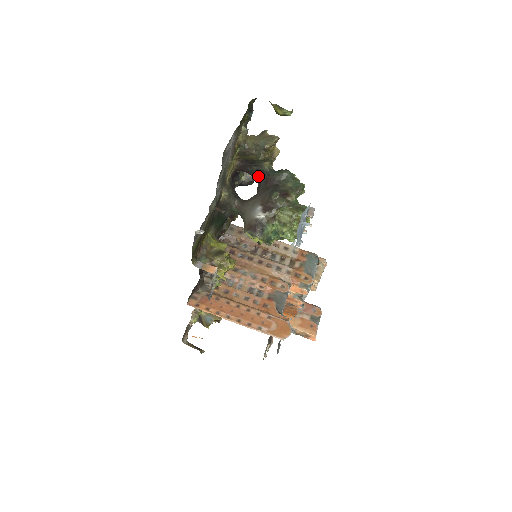
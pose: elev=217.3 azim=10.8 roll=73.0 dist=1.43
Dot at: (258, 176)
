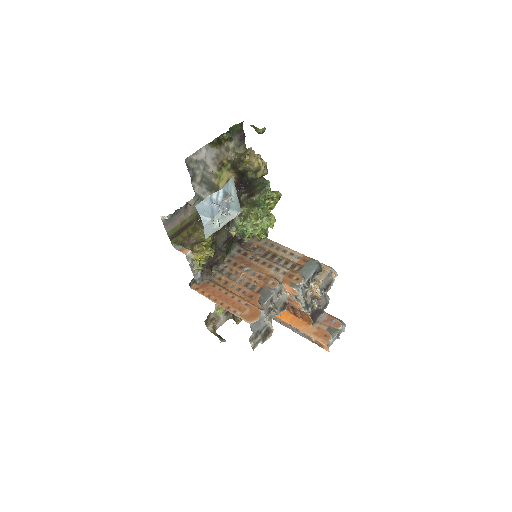
Dot at: occluded
